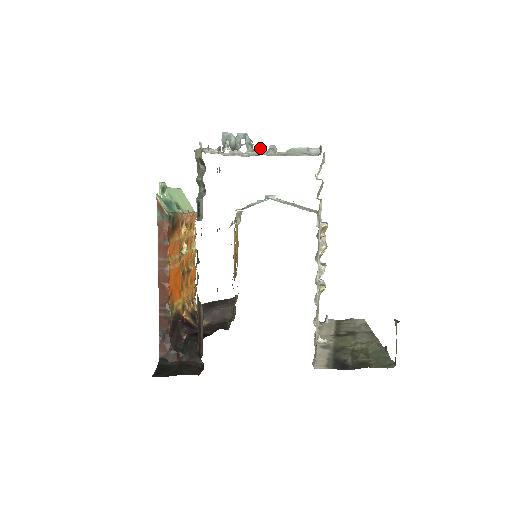
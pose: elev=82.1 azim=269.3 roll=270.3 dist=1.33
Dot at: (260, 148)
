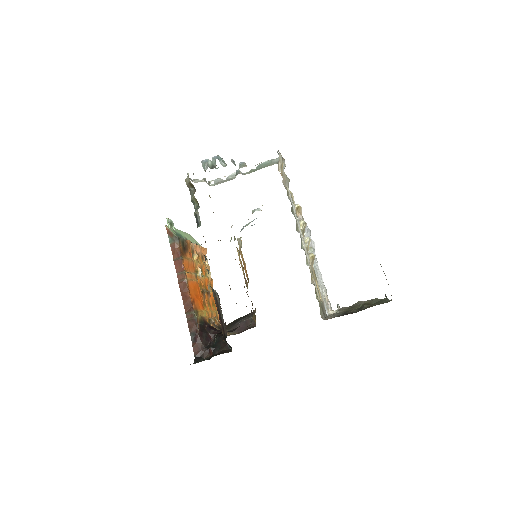
Dot at: occluded
